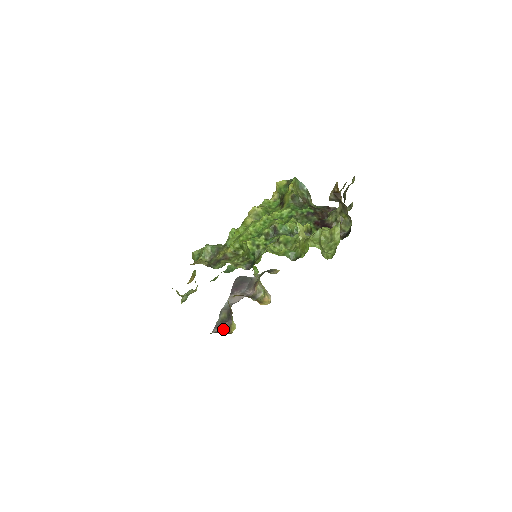
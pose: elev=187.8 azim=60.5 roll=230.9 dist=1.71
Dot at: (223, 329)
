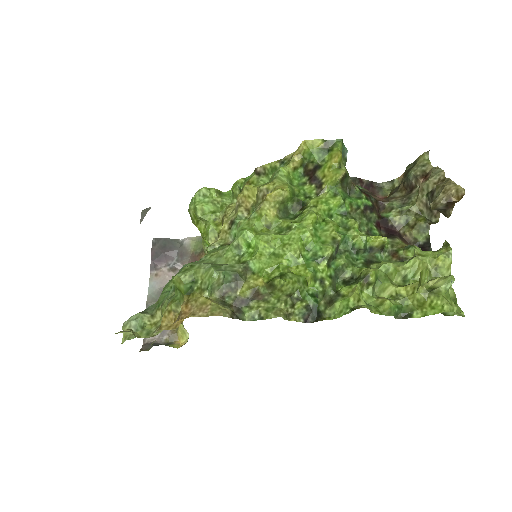
Dot at: (162, 336)
